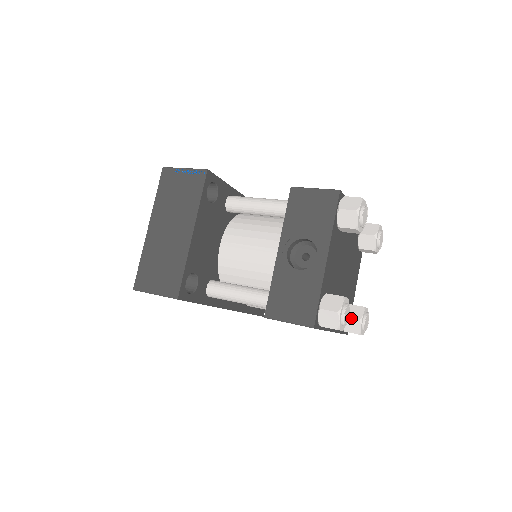
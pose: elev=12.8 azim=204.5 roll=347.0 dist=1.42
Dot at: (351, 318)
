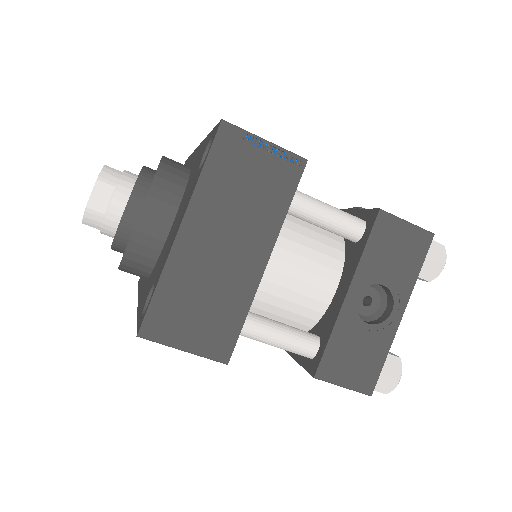
Dot at: occluded
